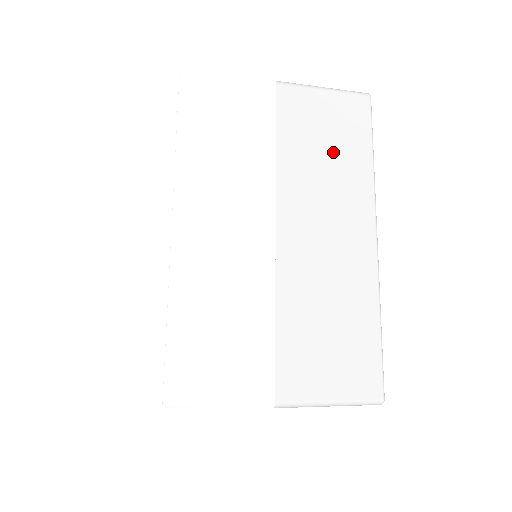
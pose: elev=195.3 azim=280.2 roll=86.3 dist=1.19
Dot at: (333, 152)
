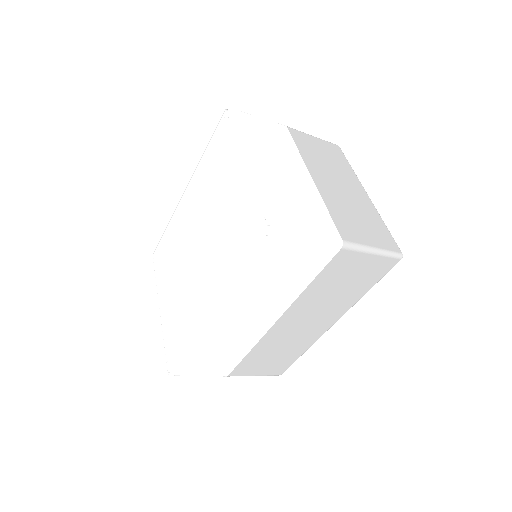
Dot at: (345, 289)
